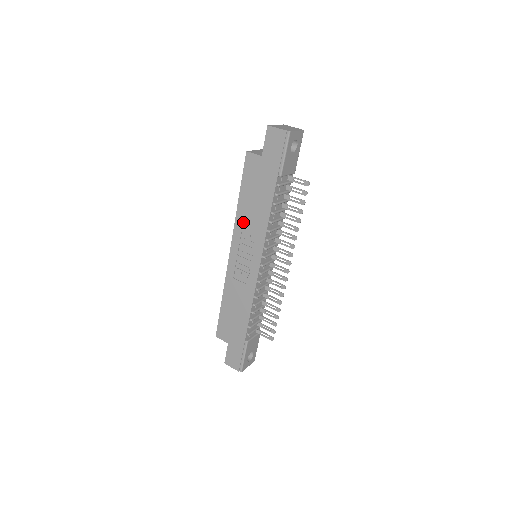
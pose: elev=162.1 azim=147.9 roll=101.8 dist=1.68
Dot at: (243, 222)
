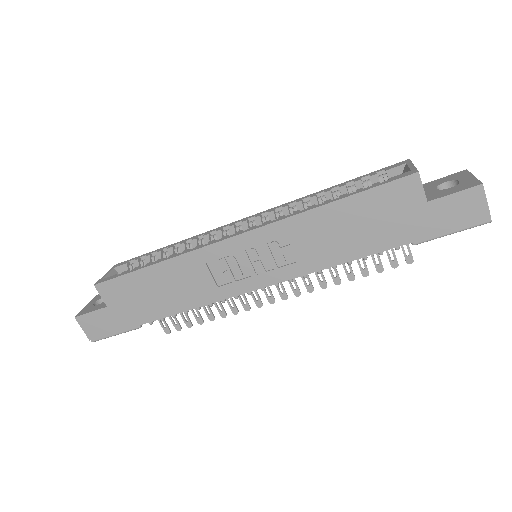
Dot at: (302, 230)
